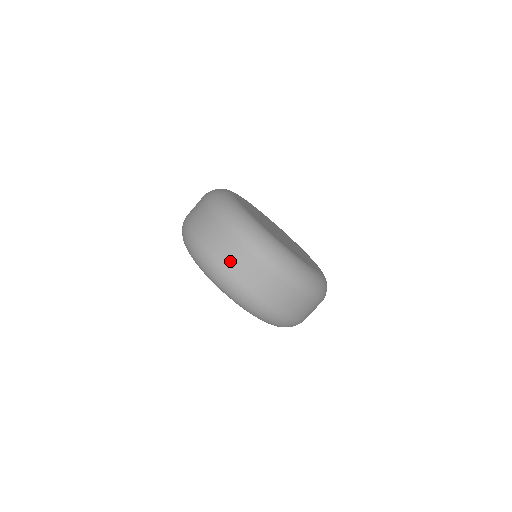
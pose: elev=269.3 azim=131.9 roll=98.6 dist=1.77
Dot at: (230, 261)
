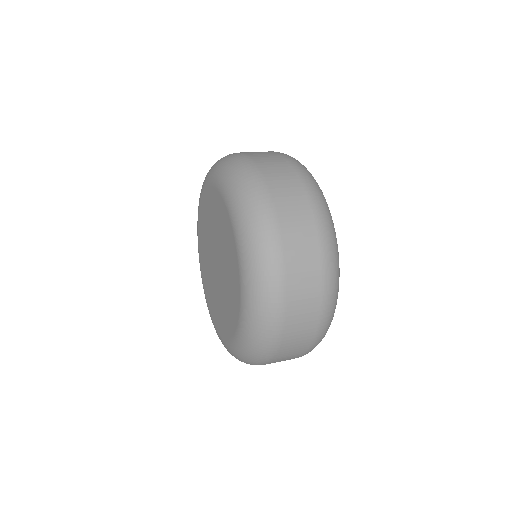
Dot at: (296, 260)
